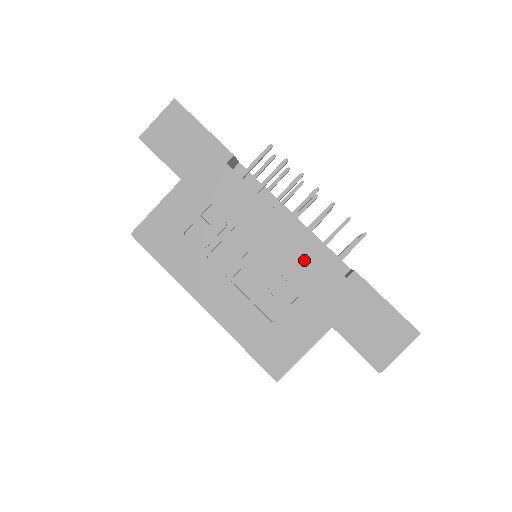
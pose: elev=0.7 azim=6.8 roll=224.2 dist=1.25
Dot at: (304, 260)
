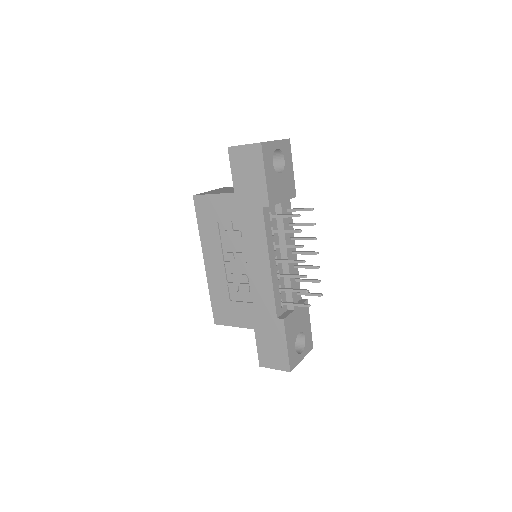
Dot at: (264, 291)
